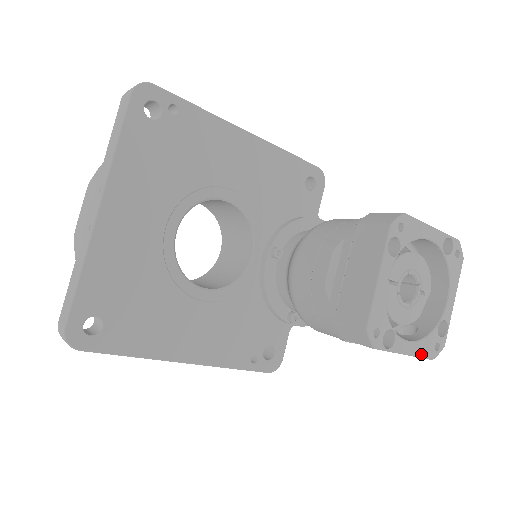
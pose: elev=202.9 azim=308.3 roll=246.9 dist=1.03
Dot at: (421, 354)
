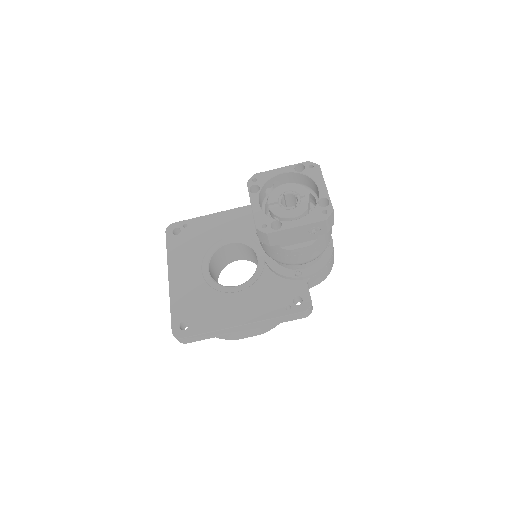
Dot at: (311, 221)
